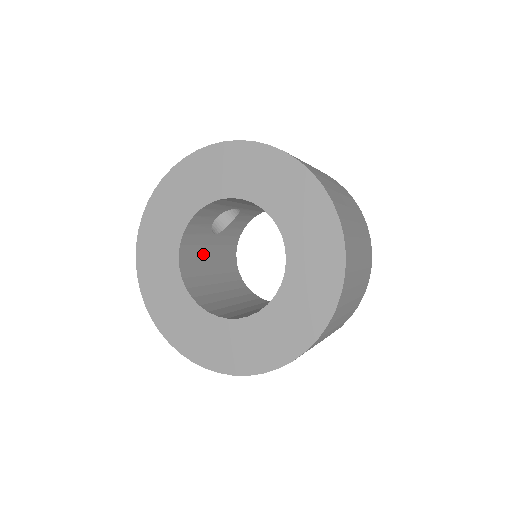
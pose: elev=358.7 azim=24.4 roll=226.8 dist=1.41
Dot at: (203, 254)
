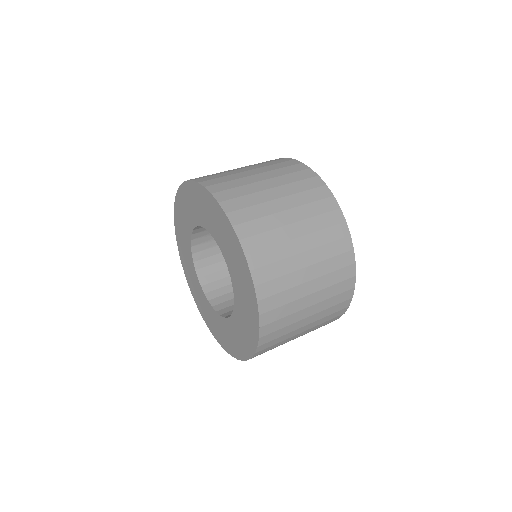
Dot at: occluded
